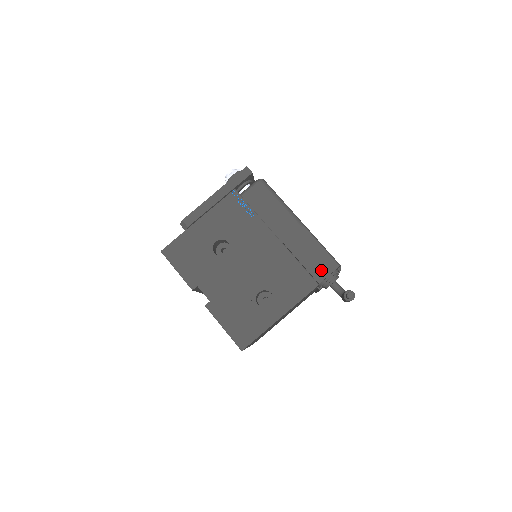
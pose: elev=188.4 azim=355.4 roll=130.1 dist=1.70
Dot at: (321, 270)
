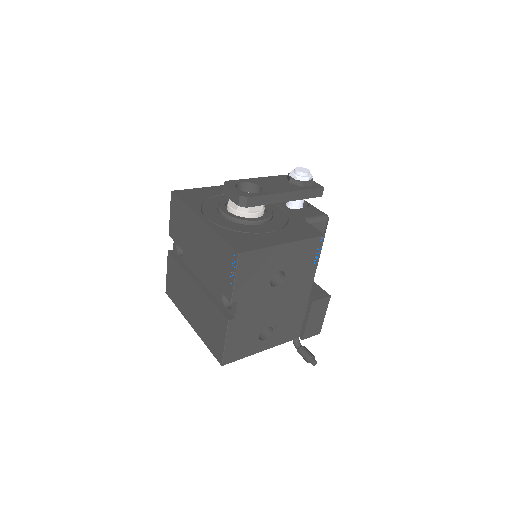
Dot at: (311, 332)
